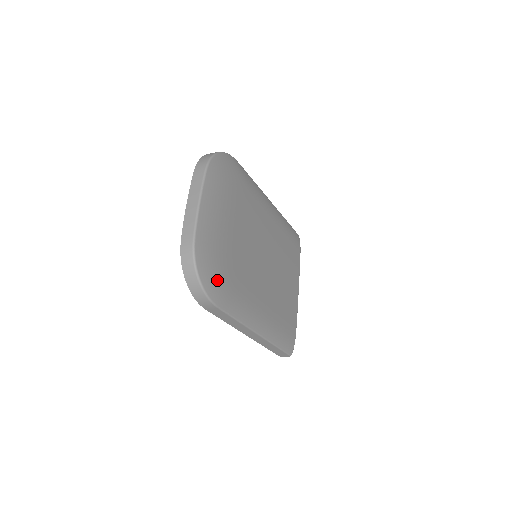
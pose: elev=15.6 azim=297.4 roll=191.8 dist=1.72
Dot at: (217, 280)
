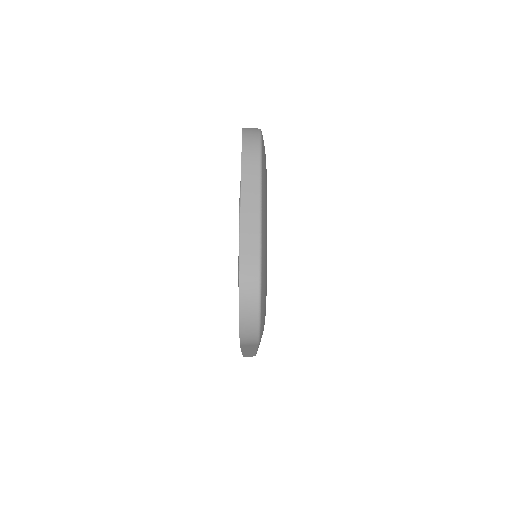
Dot at: (265, 312)
